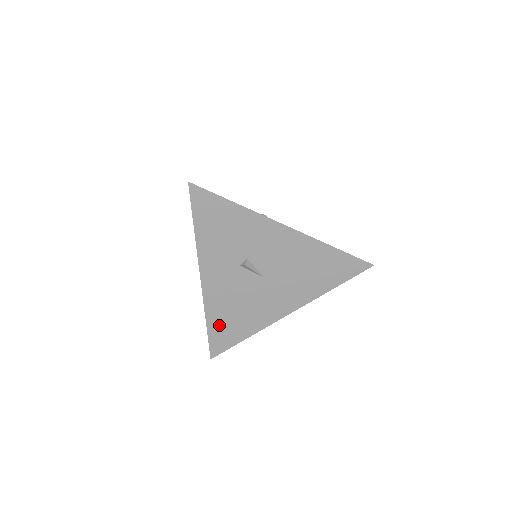
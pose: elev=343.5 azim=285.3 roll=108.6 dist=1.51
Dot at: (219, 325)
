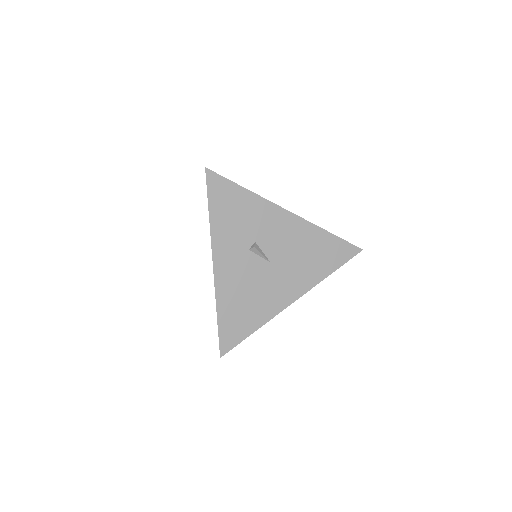
Dot at: (229, 316)
